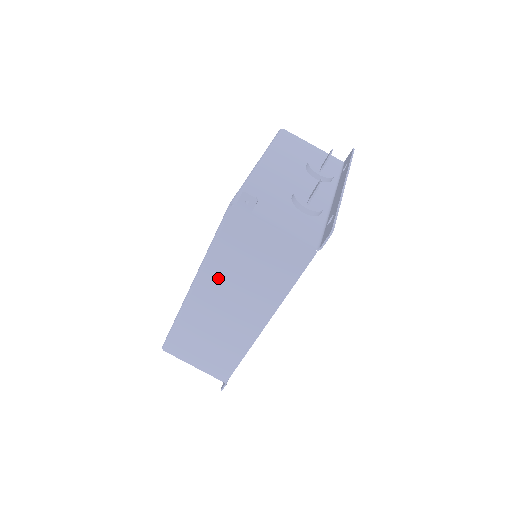
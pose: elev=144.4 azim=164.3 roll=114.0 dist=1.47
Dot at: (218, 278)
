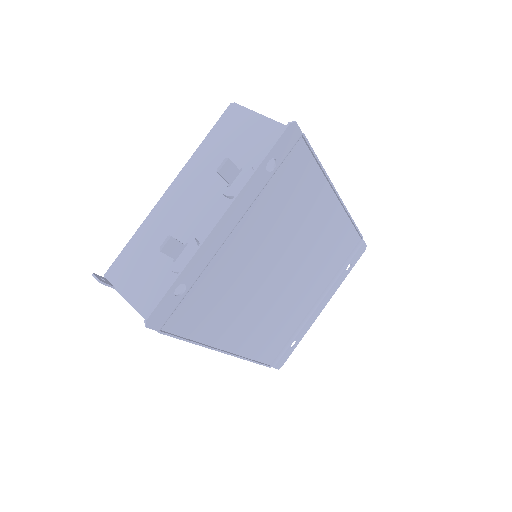
Dot at: occluded
